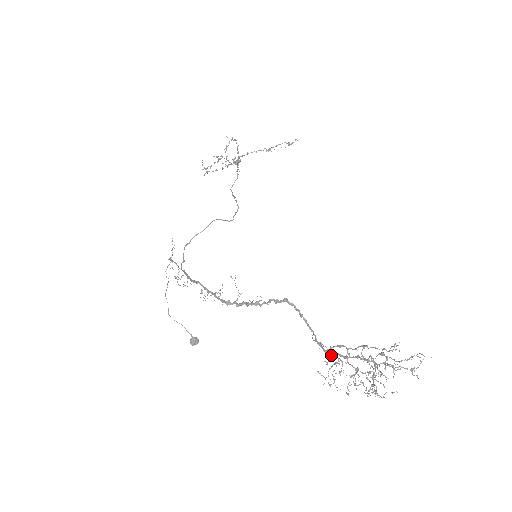
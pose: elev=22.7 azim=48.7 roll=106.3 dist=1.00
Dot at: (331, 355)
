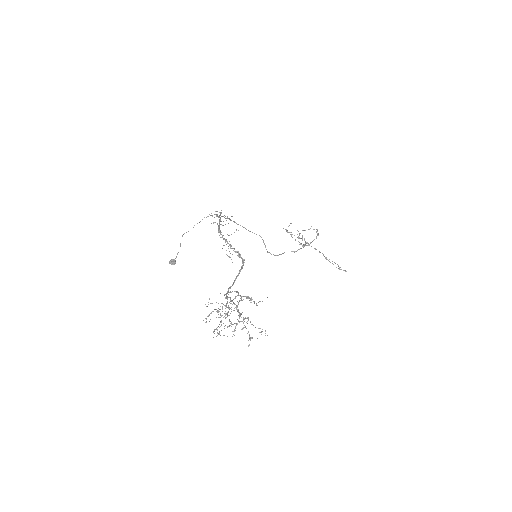
Dot at: (227, 296)
